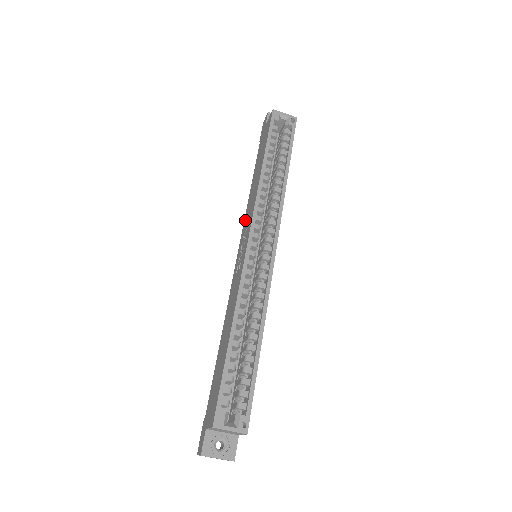
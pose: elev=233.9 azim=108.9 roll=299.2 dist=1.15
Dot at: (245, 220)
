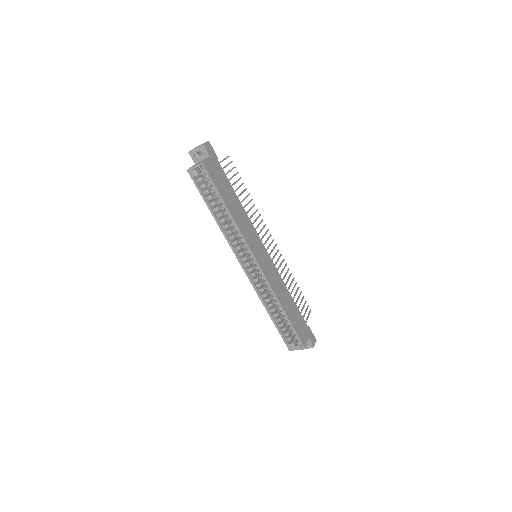
Dot at: occluded
